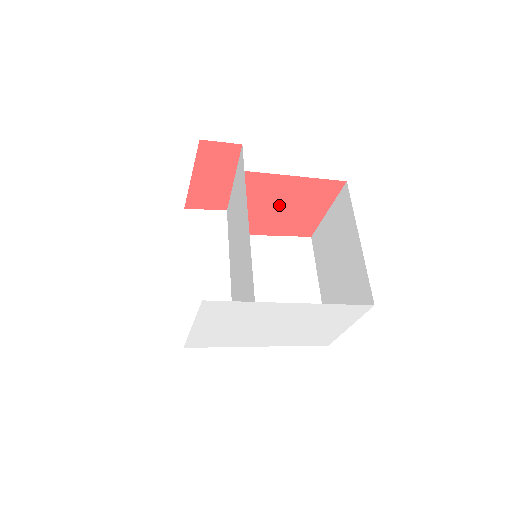
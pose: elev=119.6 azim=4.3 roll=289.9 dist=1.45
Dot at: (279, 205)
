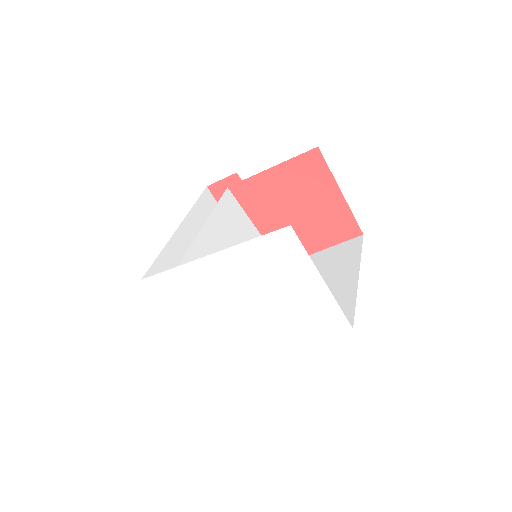
Dot at: (290, 209)
